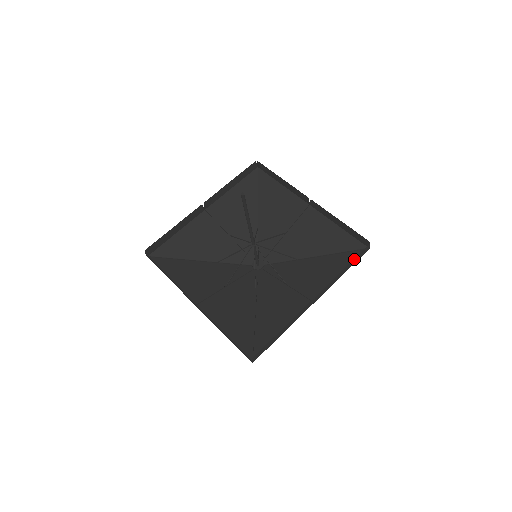
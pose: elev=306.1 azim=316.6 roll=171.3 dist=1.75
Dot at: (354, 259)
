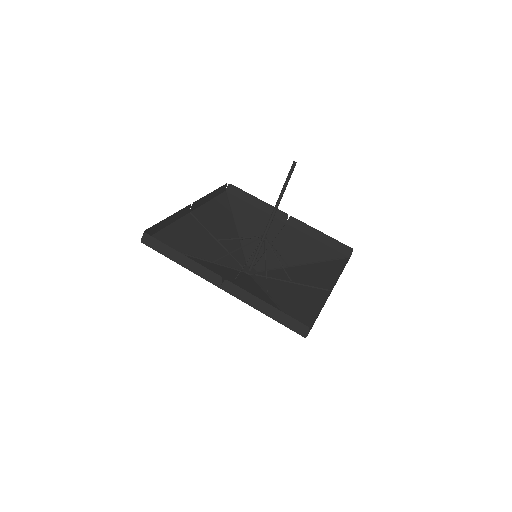
Dot at: occluded
